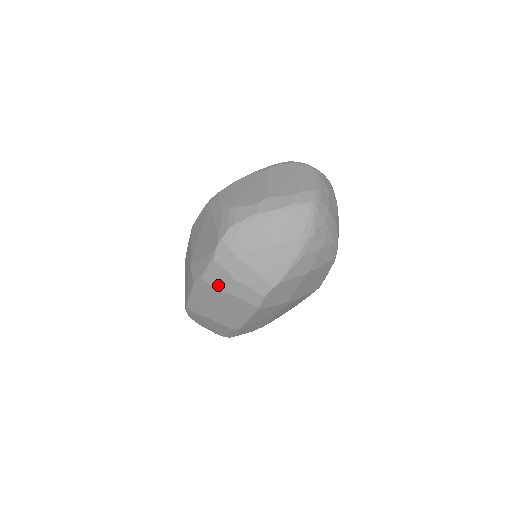
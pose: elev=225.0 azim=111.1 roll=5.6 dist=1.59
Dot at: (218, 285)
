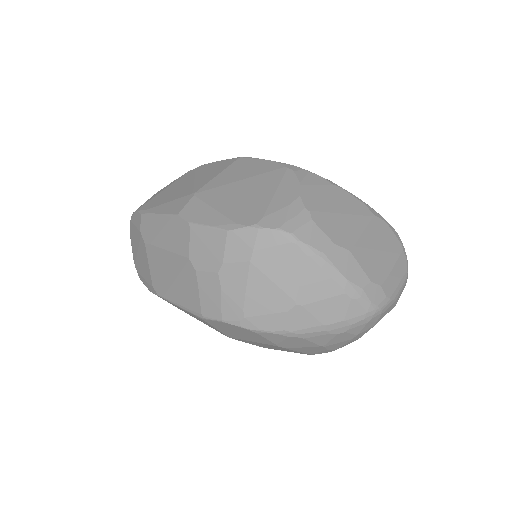
Dot at: (197, 253)
